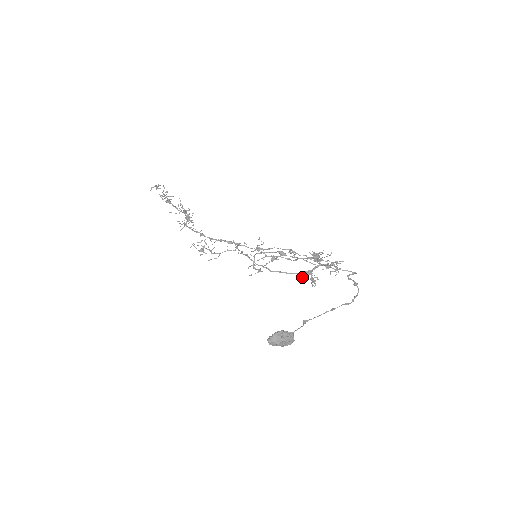
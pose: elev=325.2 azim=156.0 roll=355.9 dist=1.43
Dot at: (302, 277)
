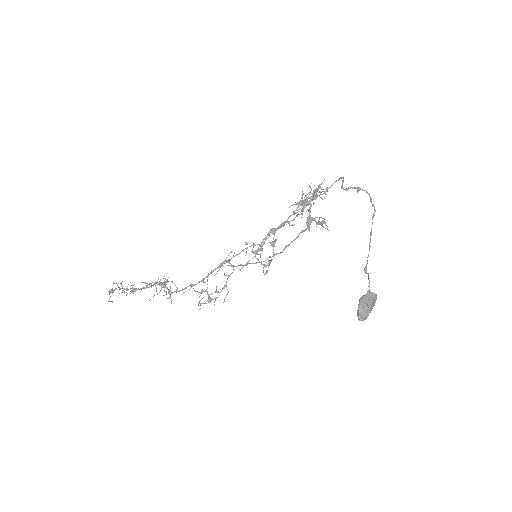
Dot at: (308, 229)
